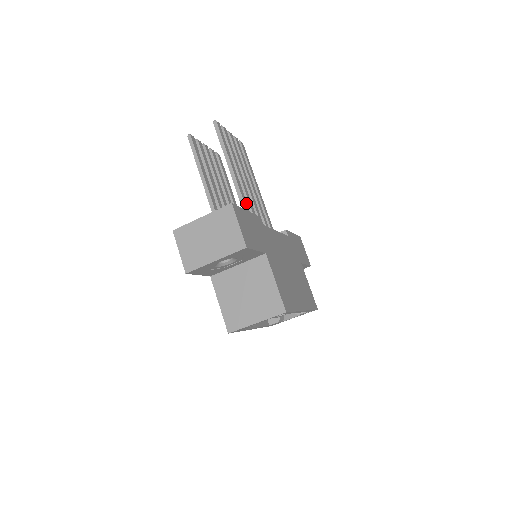
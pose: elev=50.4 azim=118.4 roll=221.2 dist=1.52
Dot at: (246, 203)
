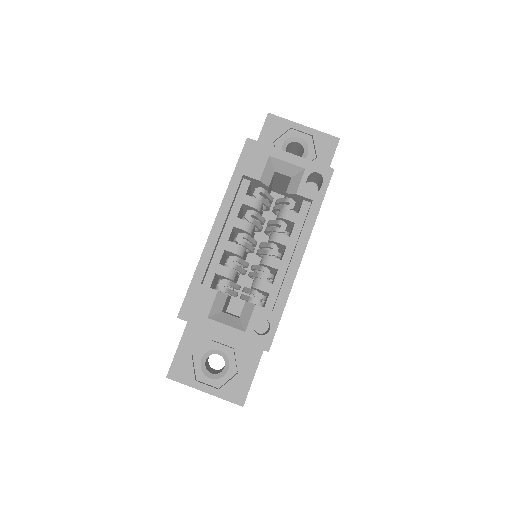
Dot at: occluded
